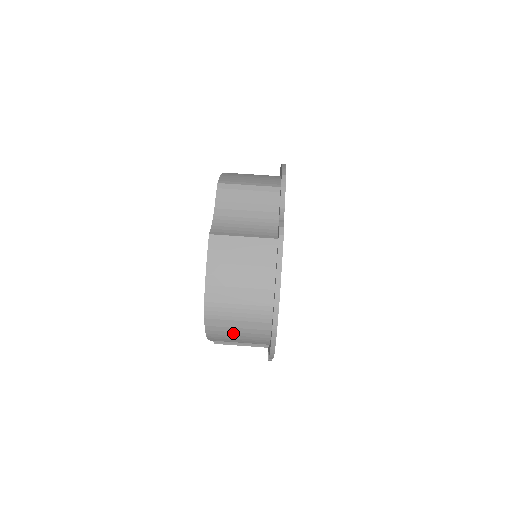
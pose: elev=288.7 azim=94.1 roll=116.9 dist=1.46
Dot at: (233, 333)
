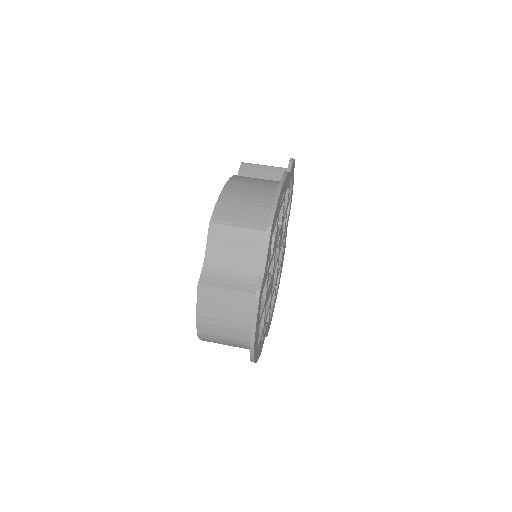
Dot at: occluded
